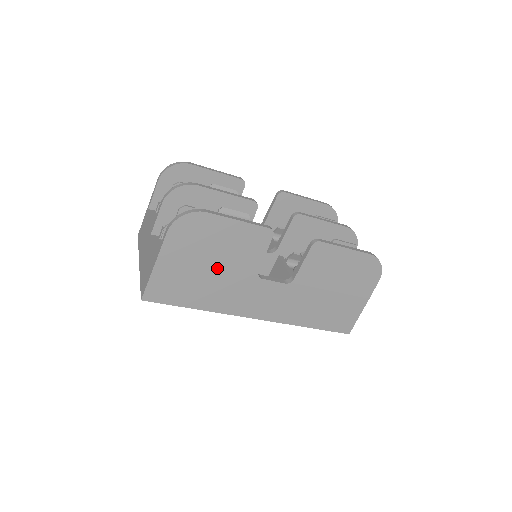
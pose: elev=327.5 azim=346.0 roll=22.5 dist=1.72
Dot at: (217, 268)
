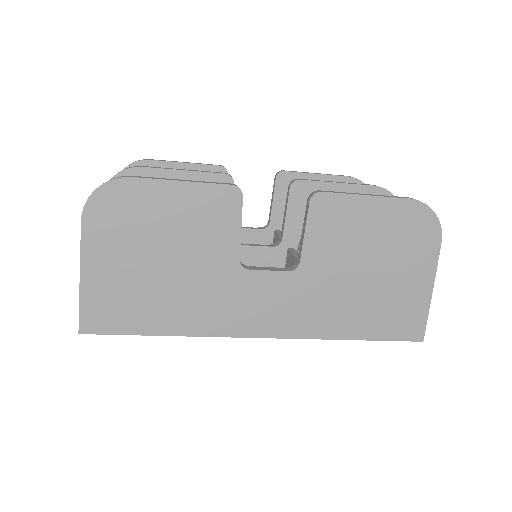
Dot at: (174, 264)
